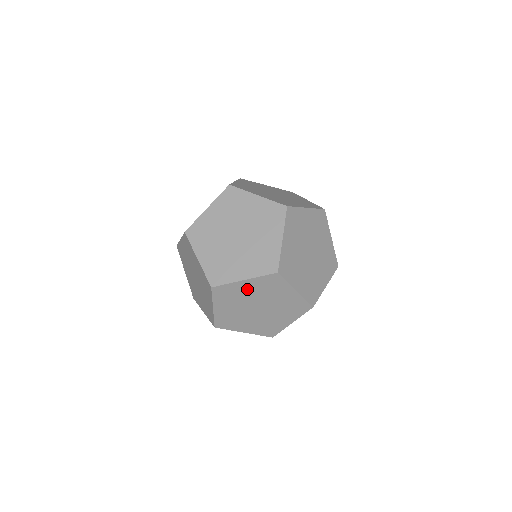
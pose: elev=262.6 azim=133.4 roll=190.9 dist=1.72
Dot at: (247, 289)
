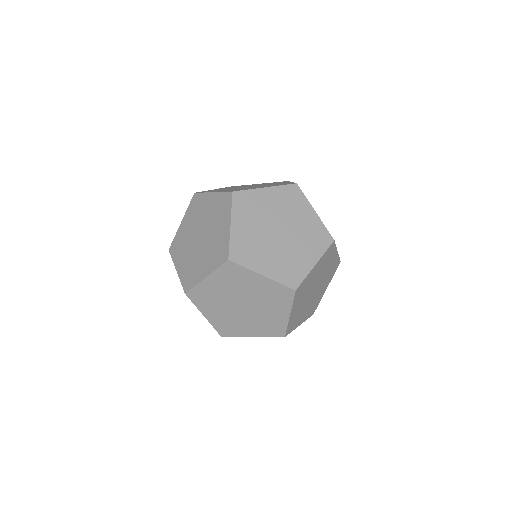
Dot at: (268, 201)
